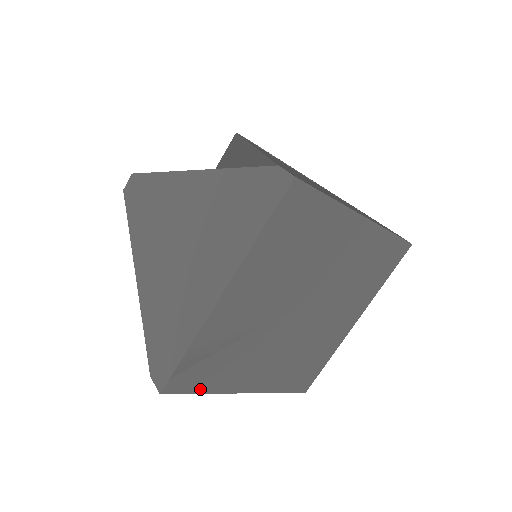
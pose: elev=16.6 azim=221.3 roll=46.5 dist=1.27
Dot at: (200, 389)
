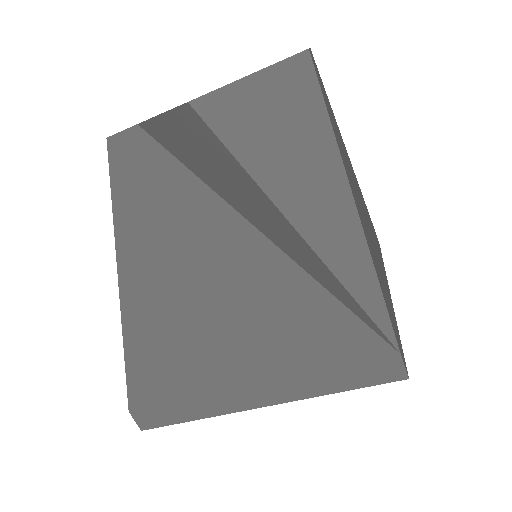
Dot at: occluded
